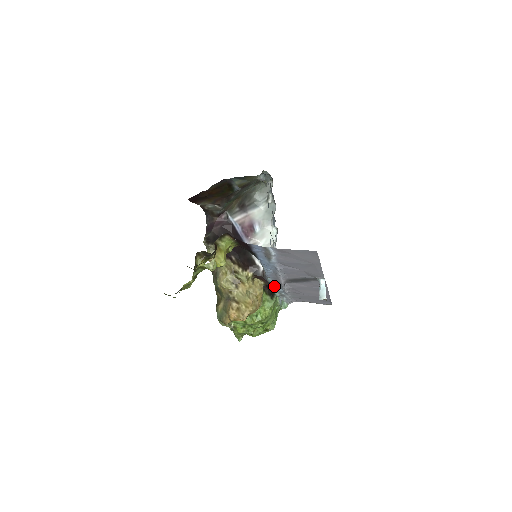
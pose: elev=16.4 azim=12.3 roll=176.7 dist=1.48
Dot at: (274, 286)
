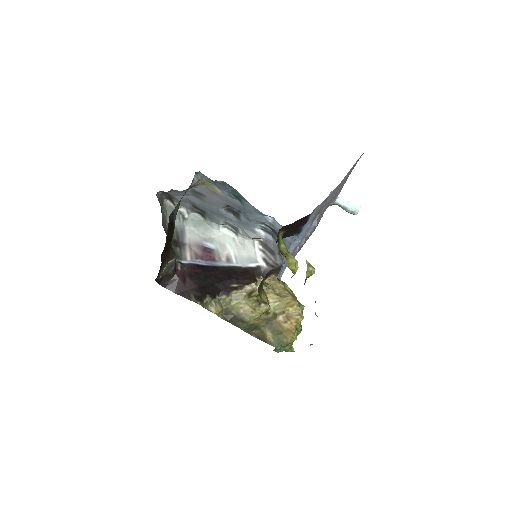
Dot at: (281, 268)
